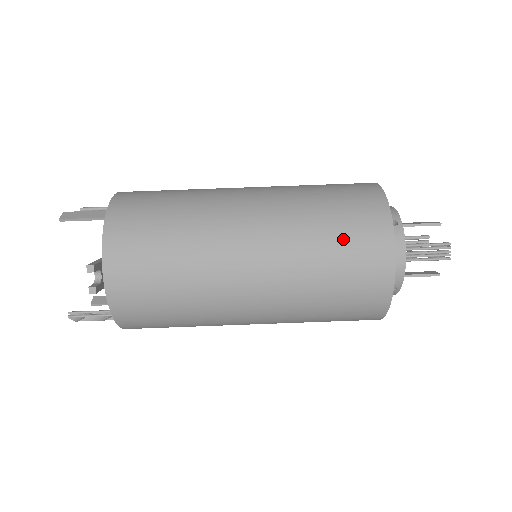
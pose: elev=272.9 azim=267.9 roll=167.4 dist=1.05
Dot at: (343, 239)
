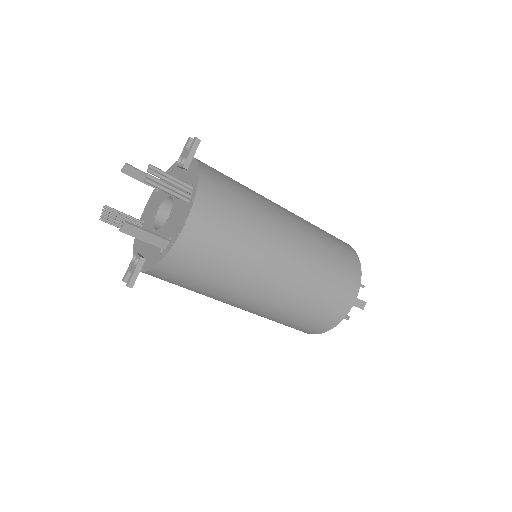
Dot at: occluded
